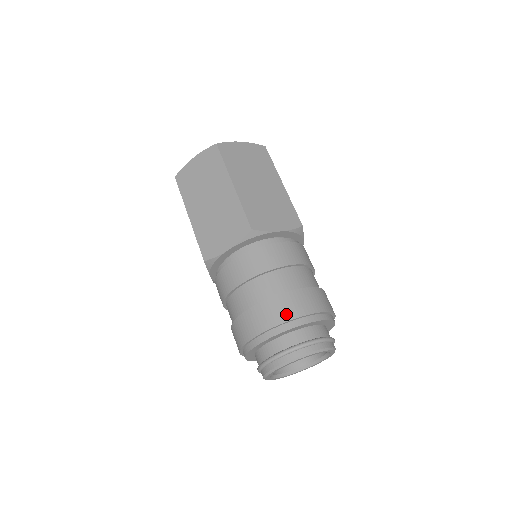
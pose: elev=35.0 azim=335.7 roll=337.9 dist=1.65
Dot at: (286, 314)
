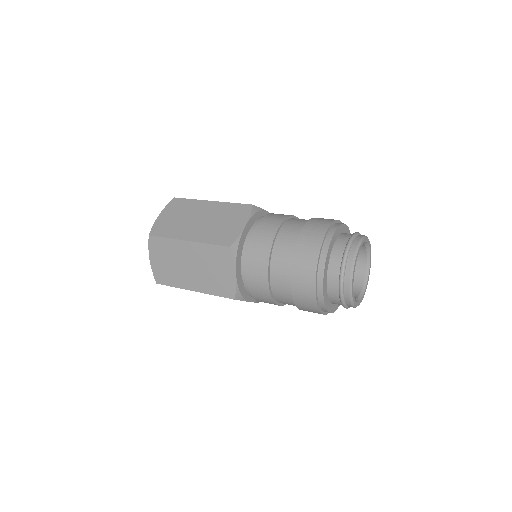
Dot at: (311, 259)
